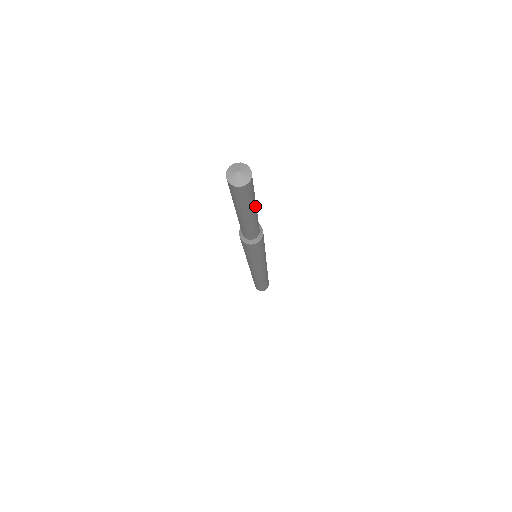
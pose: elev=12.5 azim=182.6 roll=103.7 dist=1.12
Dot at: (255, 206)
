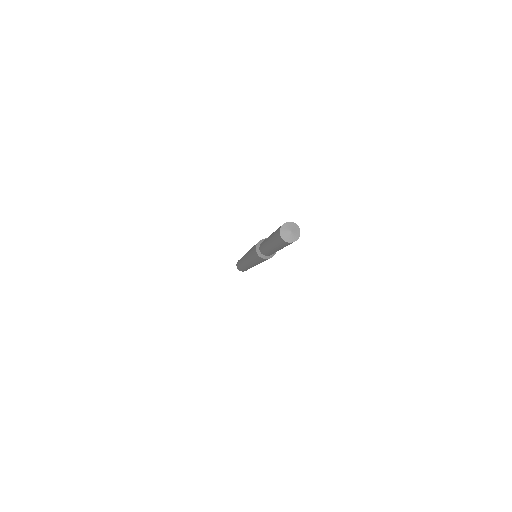
Dot at: occluded
